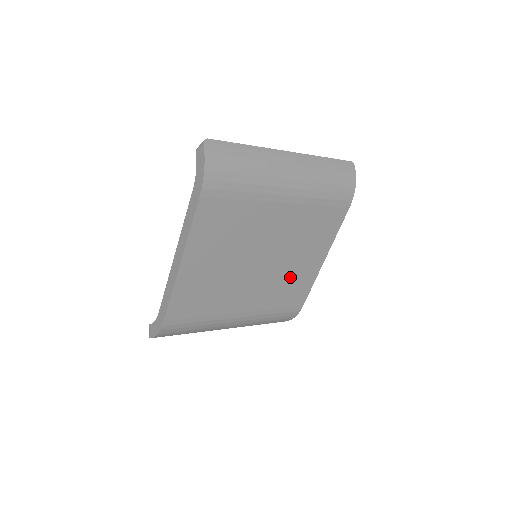
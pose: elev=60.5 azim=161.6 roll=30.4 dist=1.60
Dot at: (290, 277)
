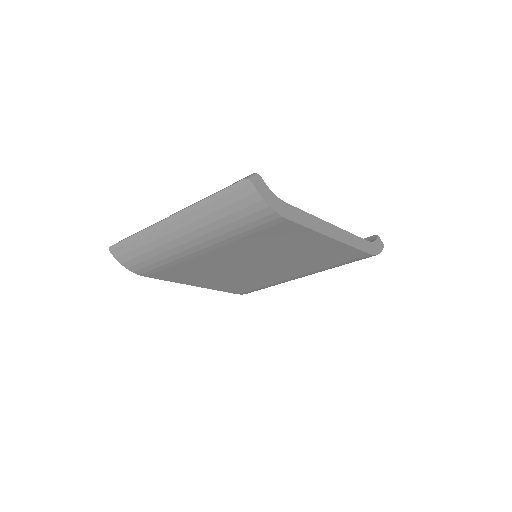
Dot at: (310, 256)
